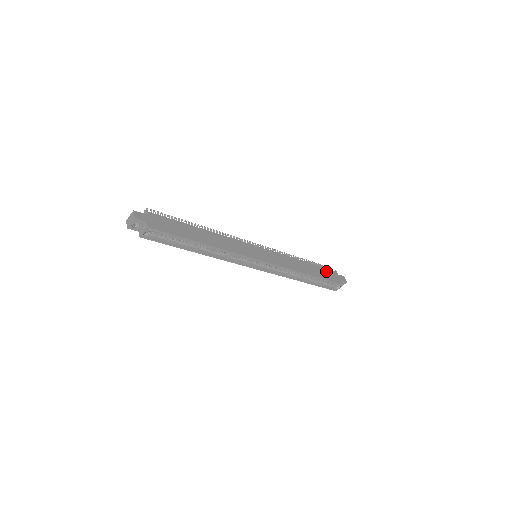
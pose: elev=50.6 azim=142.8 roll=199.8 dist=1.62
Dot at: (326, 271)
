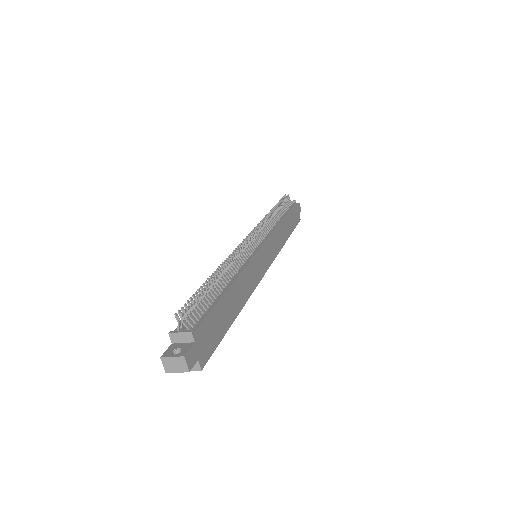
Dot at: (293, 213)
